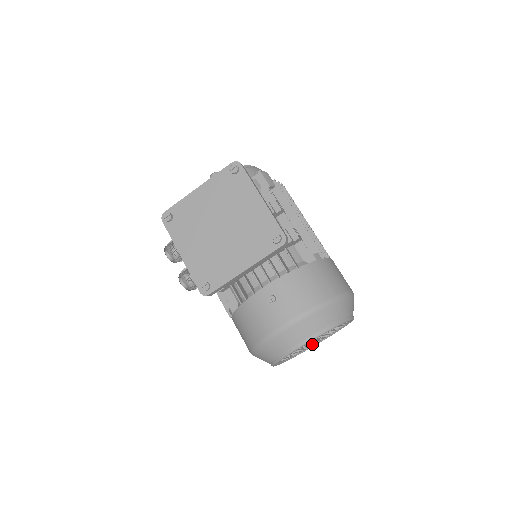
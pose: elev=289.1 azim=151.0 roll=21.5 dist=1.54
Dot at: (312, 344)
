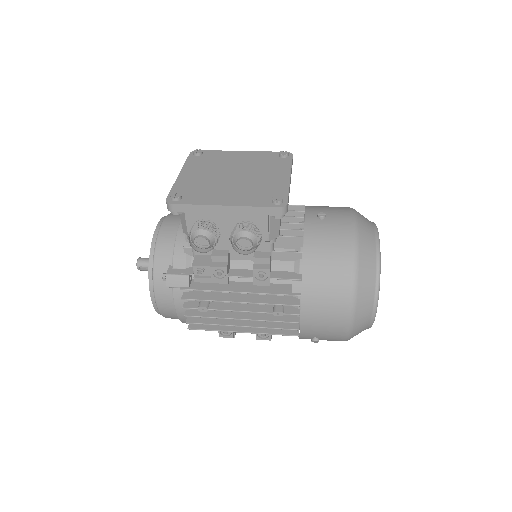
Dot at: occluded
